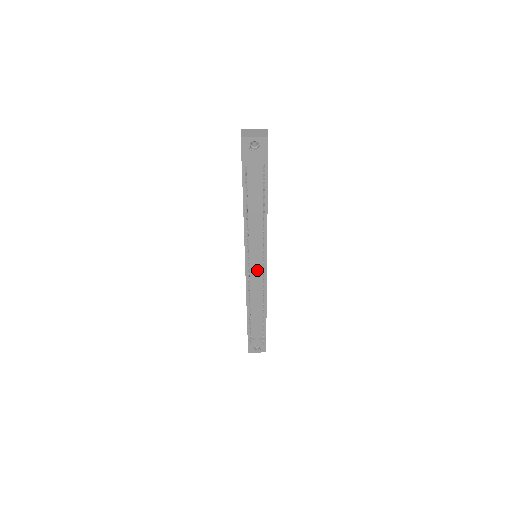
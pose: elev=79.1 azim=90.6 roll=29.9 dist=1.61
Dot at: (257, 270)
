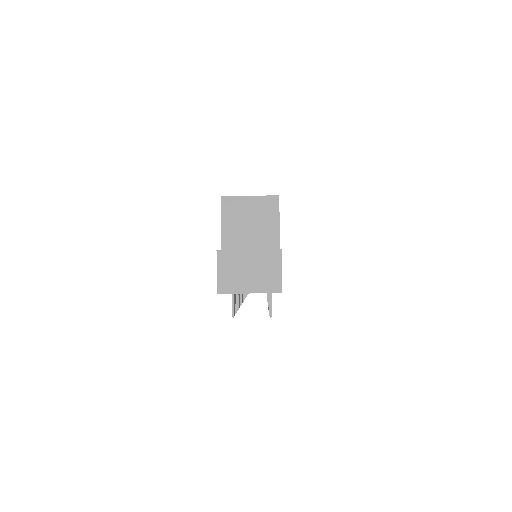
Dot at: occluded
